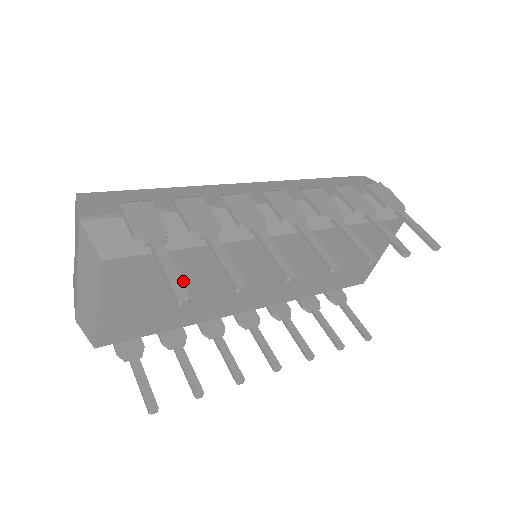
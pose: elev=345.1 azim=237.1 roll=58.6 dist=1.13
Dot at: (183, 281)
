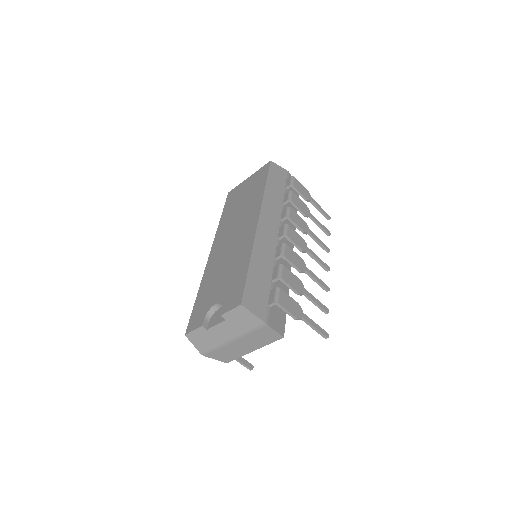
Dot at: occluded
